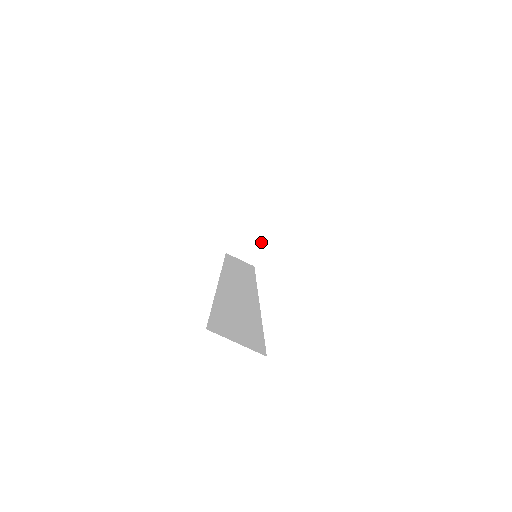
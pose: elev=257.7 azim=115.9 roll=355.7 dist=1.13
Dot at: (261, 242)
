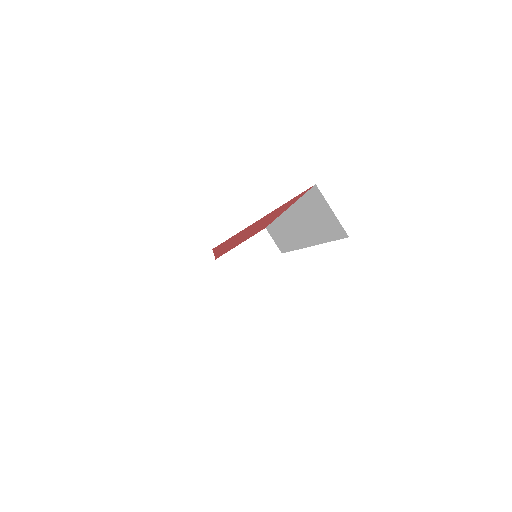
Dot at: (250, 268)
